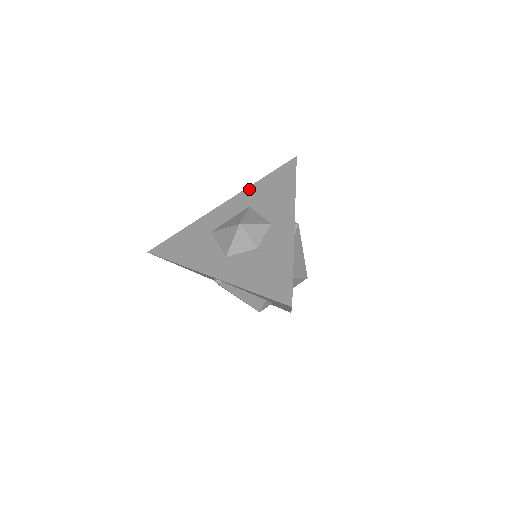
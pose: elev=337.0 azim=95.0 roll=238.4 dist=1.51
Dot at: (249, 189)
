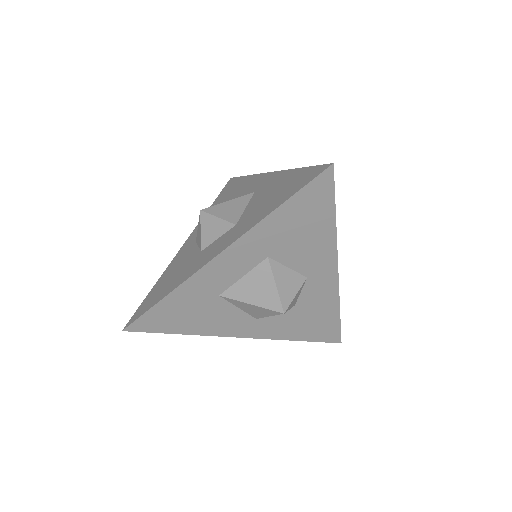
Dot at: (258, 230)
